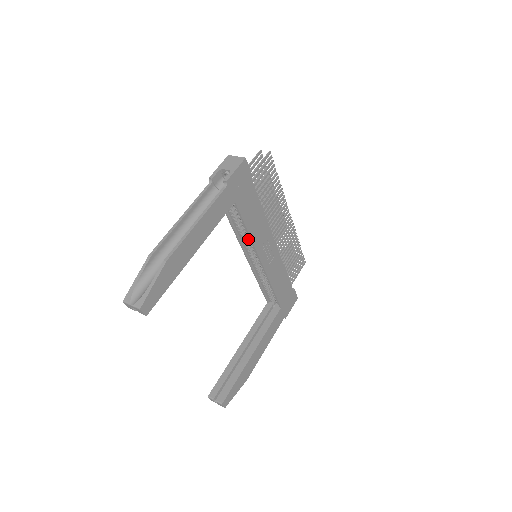
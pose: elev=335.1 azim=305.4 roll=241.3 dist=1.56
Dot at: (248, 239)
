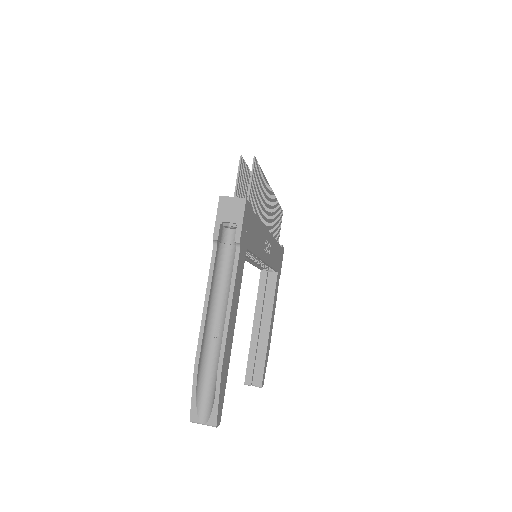
Dot at: occluded
